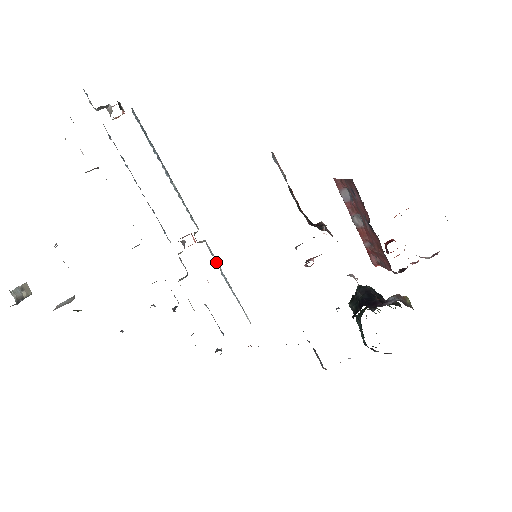
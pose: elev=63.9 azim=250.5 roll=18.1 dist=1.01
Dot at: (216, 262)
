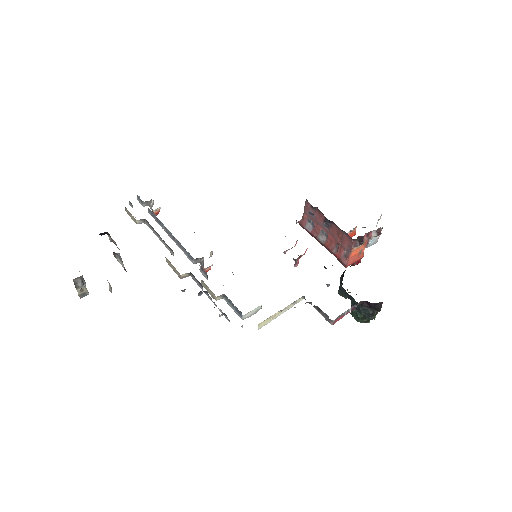
Dot at: occluded
